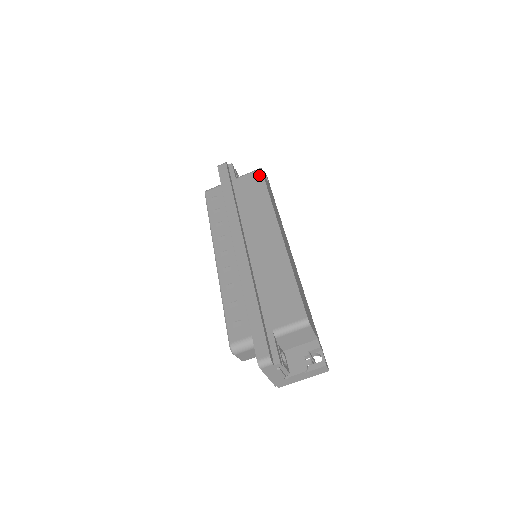
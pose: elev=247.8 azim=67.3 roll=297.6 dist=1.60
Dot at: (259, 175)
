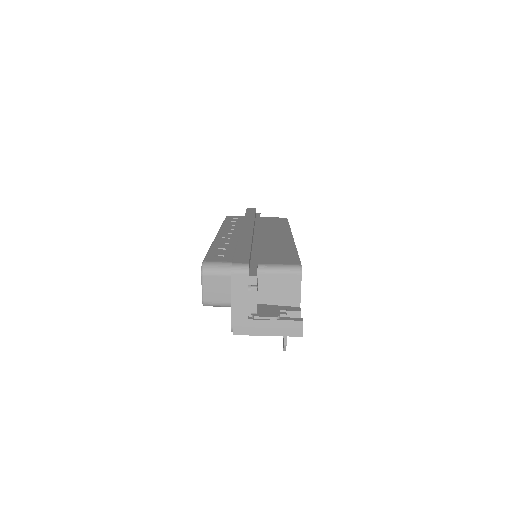
Dot at: (284, 219)
